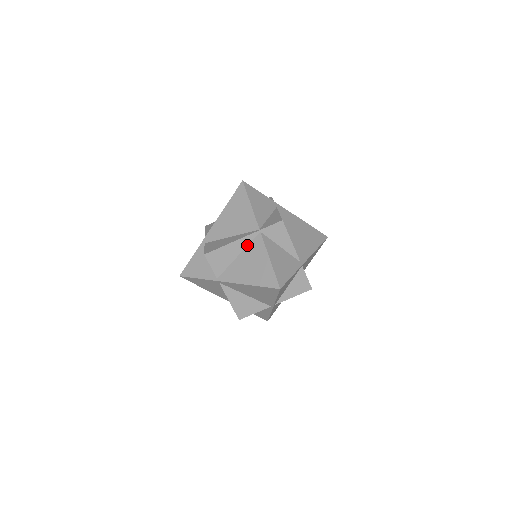
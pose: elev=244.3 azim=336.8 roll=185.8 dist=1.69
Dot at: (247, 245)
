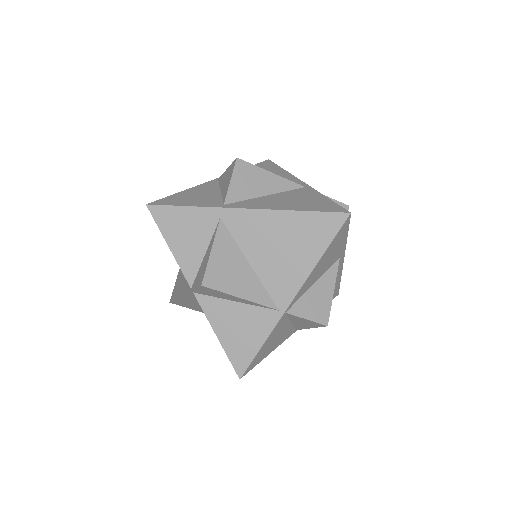
Dot at: occluded
